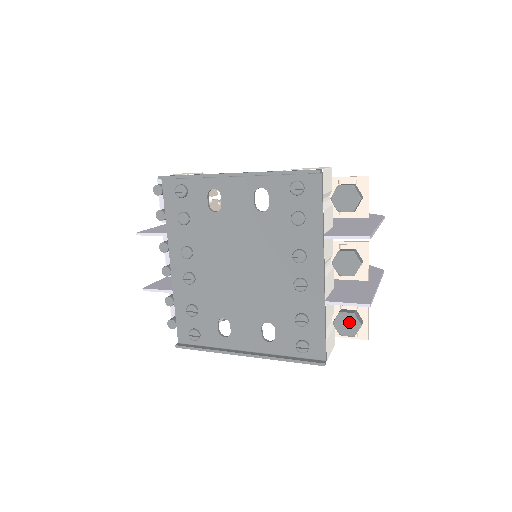
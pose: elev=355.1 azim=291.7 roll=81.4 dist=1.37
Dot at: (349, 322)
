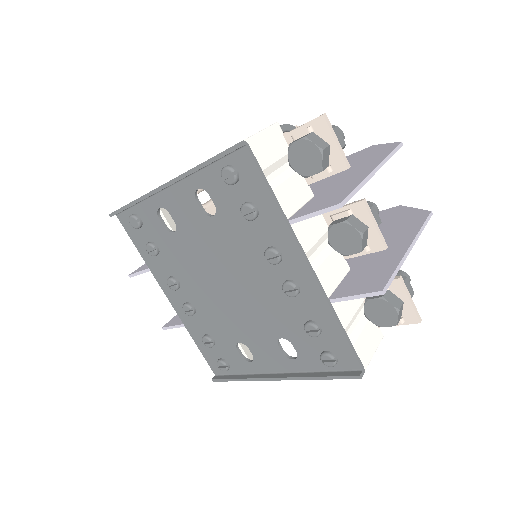
Dot at: (382, 309)
